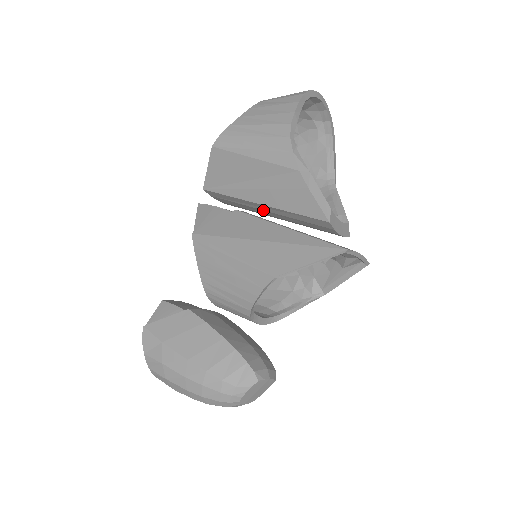
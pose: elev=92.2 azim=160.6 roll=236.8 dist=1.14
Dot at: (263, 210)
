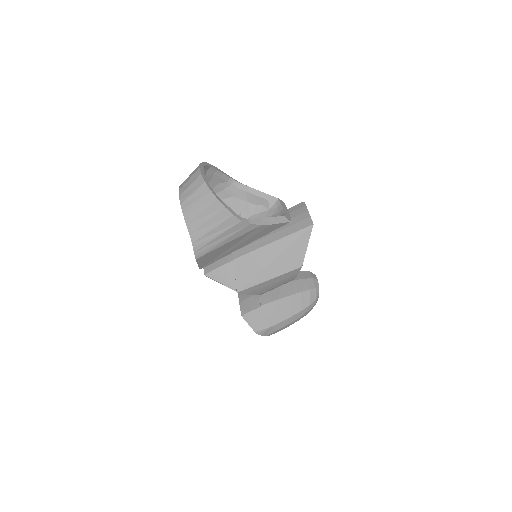
Dot at: occluded
